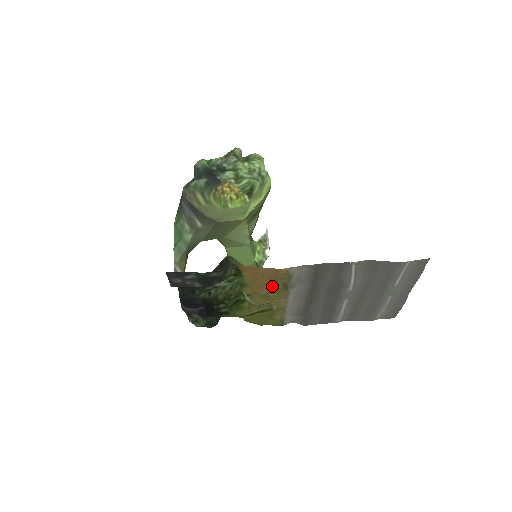
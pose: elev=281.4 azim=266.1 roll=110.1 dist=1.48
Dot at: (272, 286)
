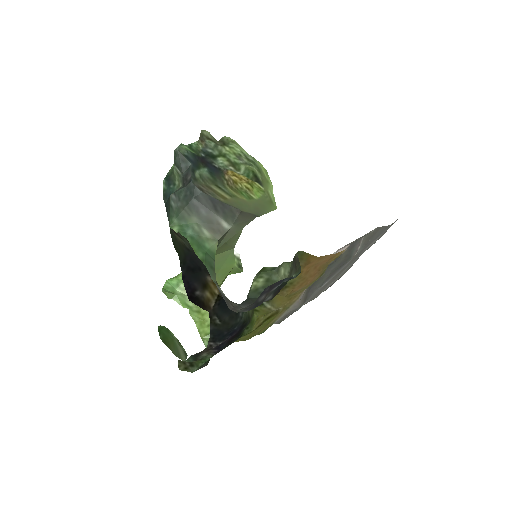
Dot at: (315, 277)
